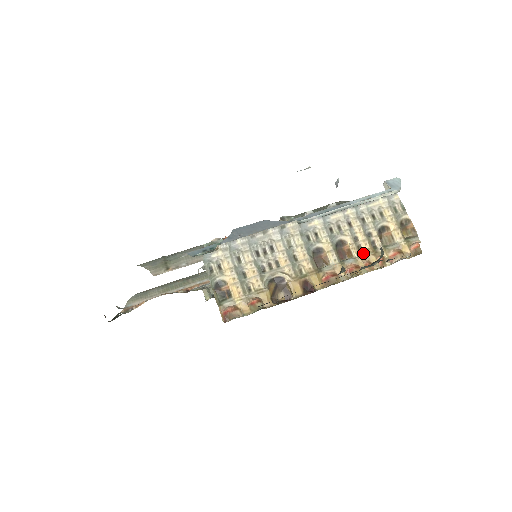
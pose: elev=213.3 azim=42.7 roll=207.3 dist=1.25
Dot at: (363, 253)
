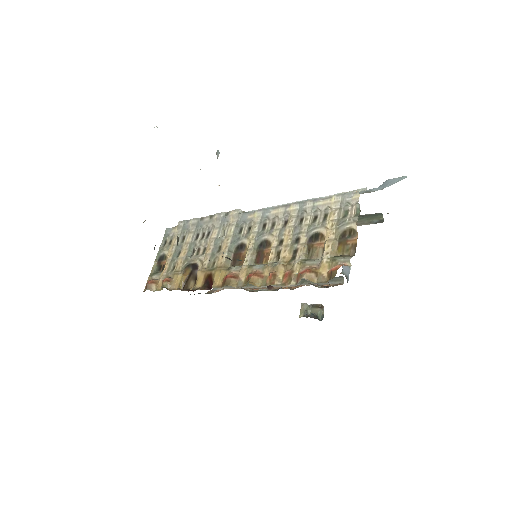
Dot at: (278, 261)
